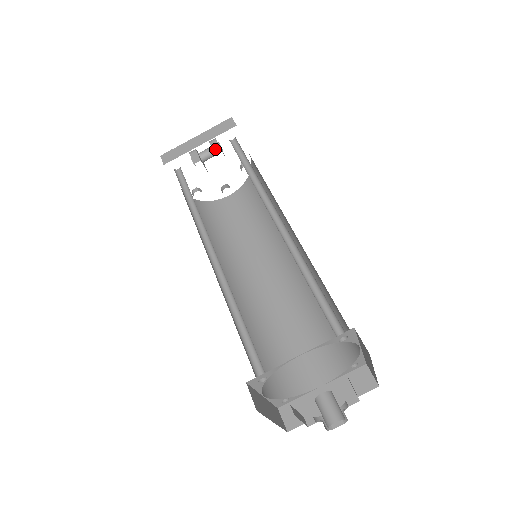
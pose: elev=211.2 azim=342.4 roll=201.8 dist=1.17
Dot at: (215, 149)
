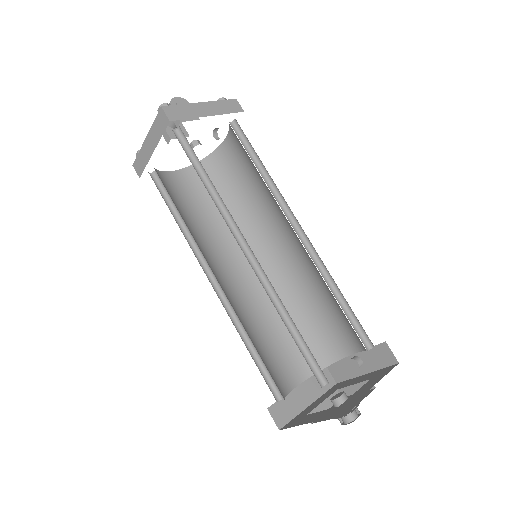
Dot at: (175, 122)
